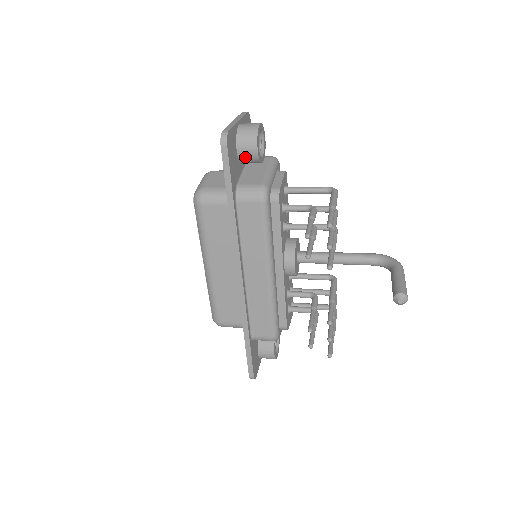
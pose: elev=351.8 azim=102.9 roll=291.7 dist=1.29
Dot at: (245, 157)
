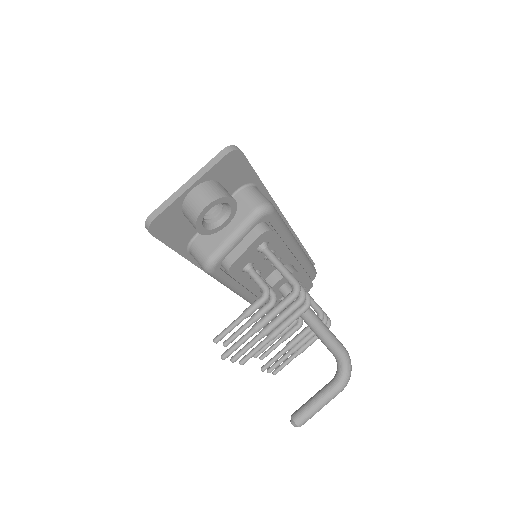
Dot at: occluded
